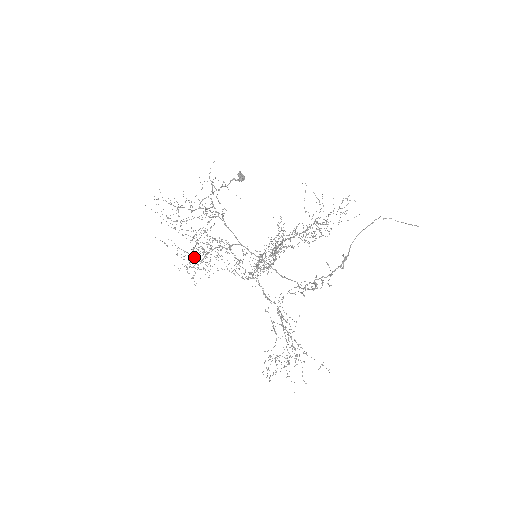
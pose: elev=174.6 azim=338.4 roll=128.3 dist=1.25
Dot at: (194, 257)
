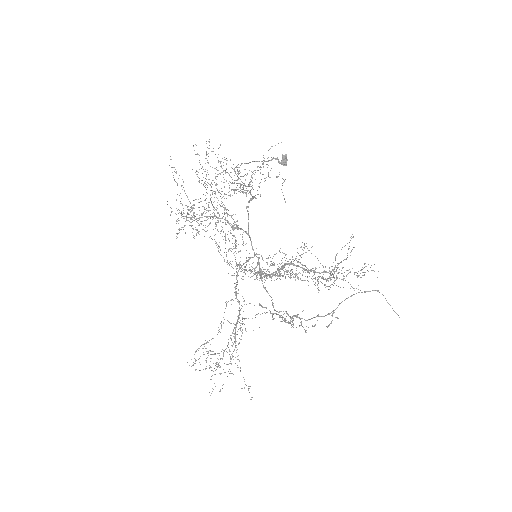
Dot at: (192, 209)
